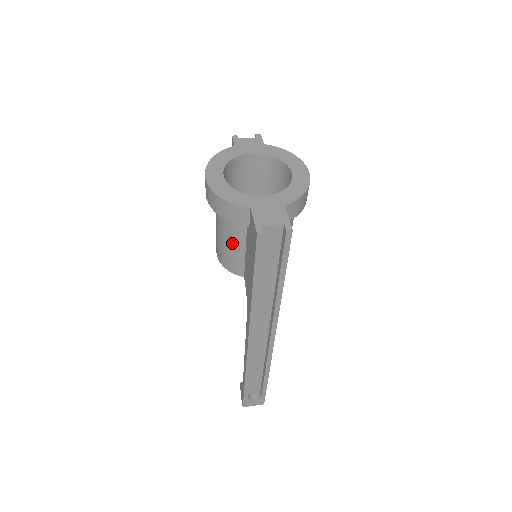
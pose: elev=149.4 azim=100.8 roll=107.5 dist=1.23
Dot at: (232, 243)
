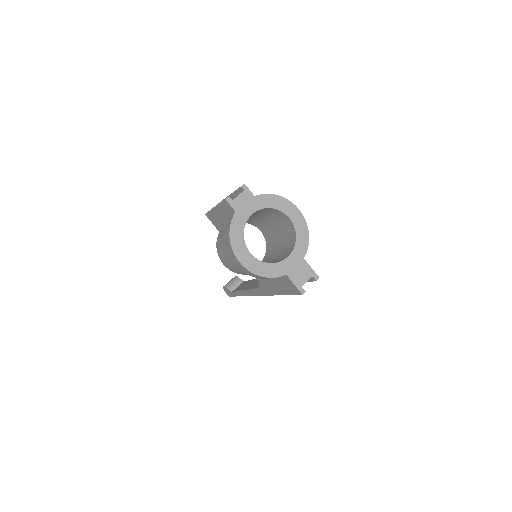
Dot at: occluded
